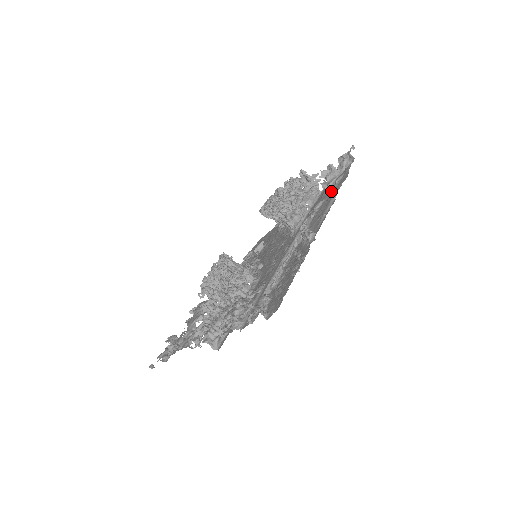
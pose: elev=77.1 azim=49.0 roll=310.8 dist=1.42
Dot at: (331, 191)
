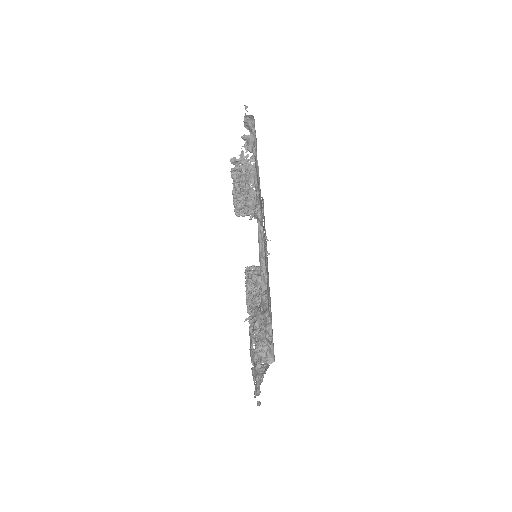
Dot at: (255, 160)
